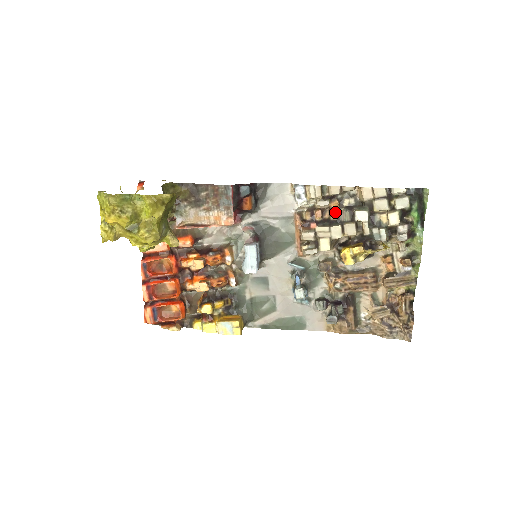
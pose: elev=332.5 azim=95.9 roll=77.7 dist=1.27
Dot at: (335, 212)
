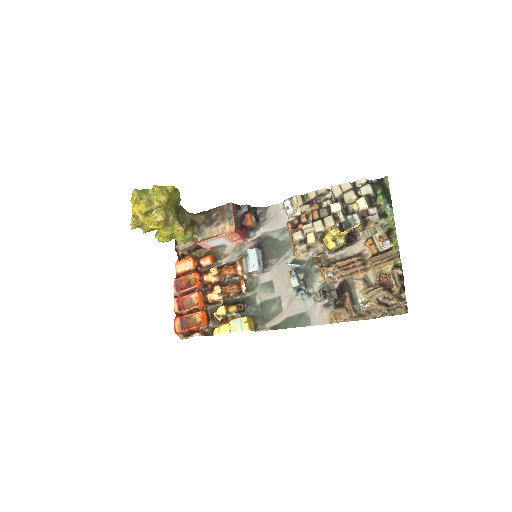
Dot at: (316, 212)
